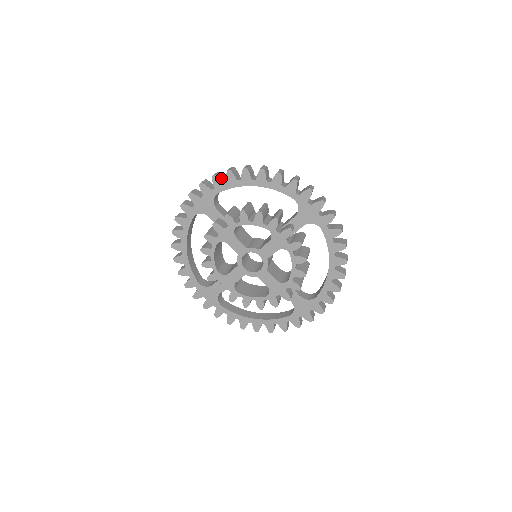
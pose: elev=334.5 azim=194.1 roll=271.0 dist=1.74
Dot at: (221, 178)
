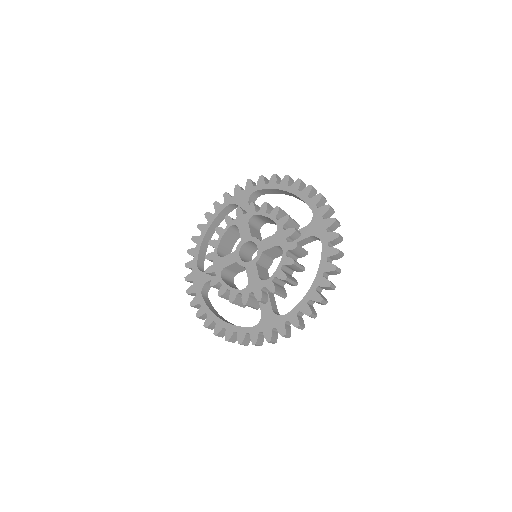
Dot at: (266, 181)
